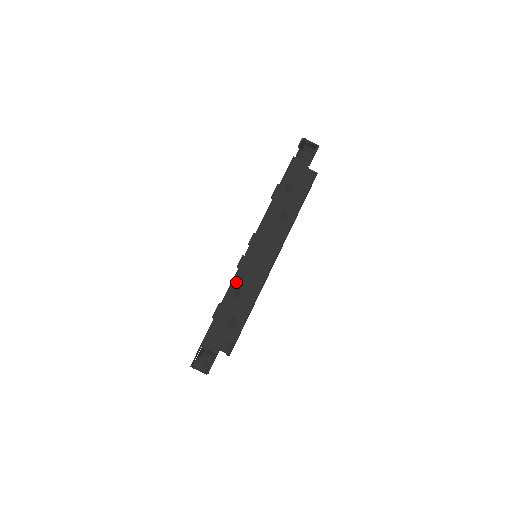
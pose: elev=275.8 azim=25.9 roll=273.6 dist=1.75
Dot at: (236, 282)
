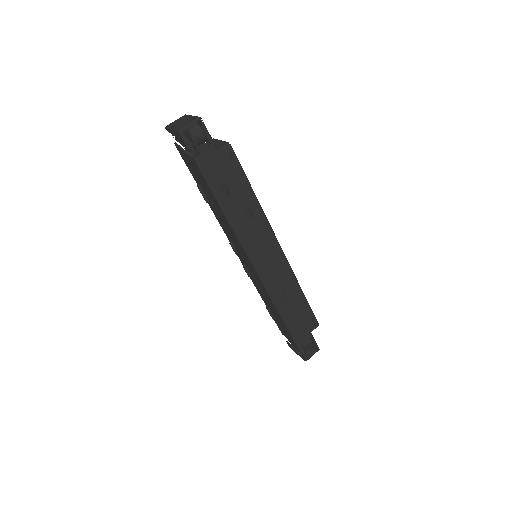
Dot at: (273, 294)
